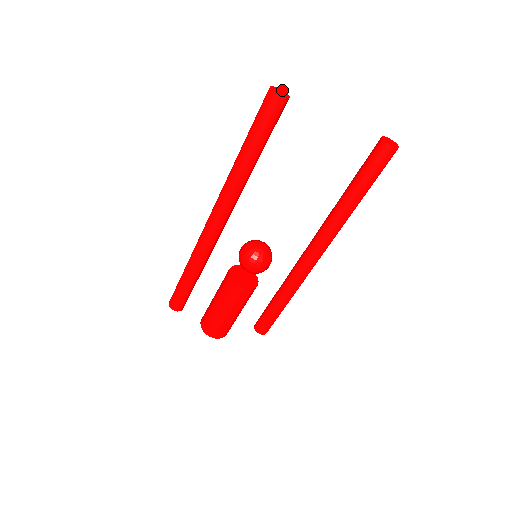
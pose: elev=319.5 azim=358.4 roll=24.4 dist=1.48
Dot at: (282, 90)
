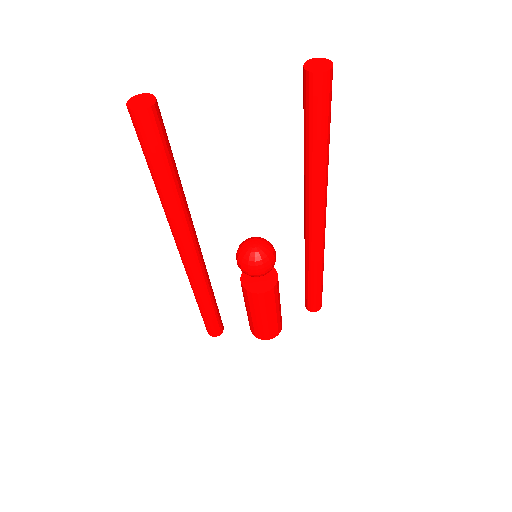
Dot at: (145, 94)
